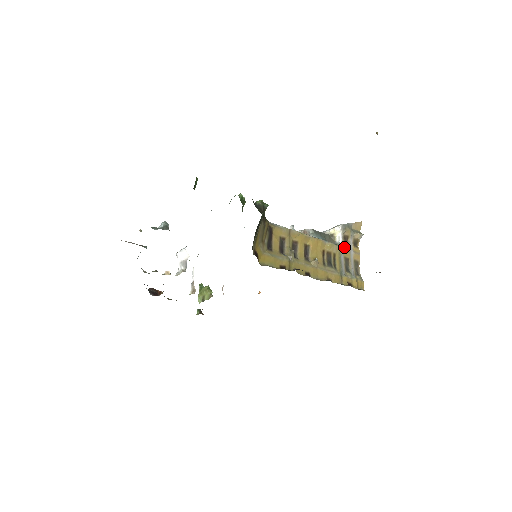
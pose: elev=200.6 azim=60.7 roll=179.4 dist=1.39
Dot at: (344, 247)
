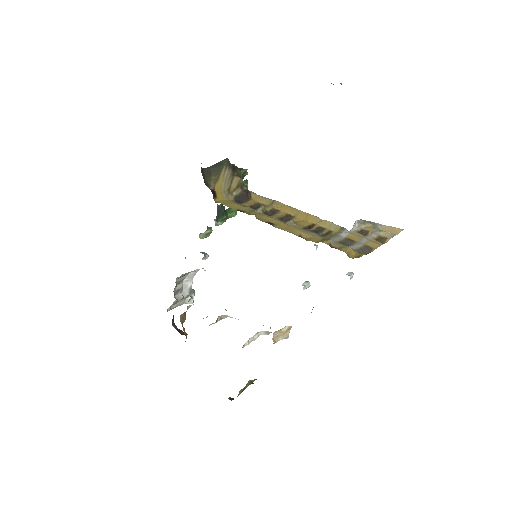
Dot at: (353, 233)
